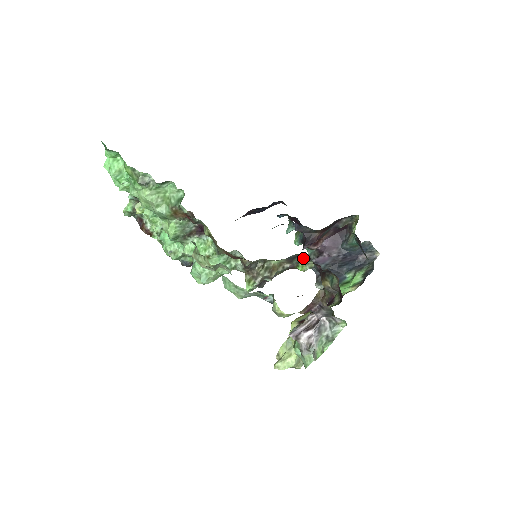
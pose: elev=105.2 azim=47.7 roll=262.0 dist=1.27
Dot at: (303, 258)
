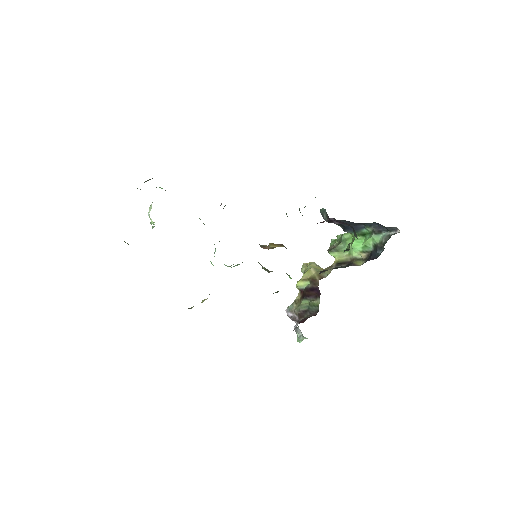
Dot at: occluded
